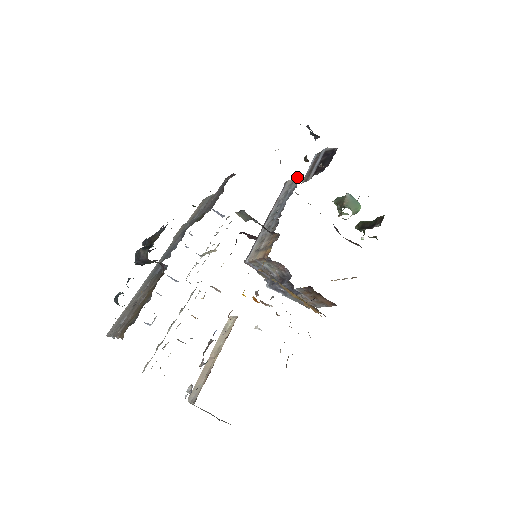
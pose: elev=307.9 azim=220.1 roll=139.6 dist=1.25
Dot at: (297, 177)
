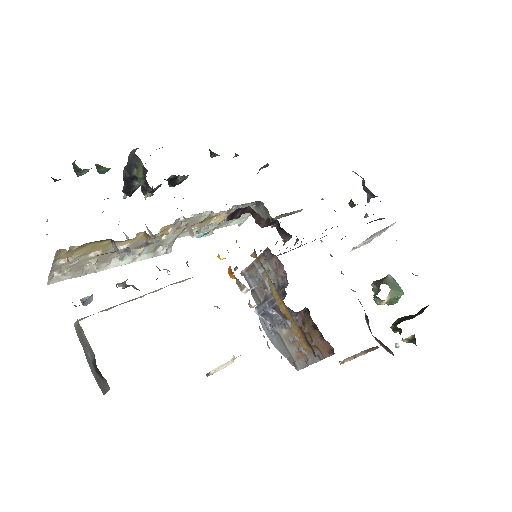
Dot at: occluded
